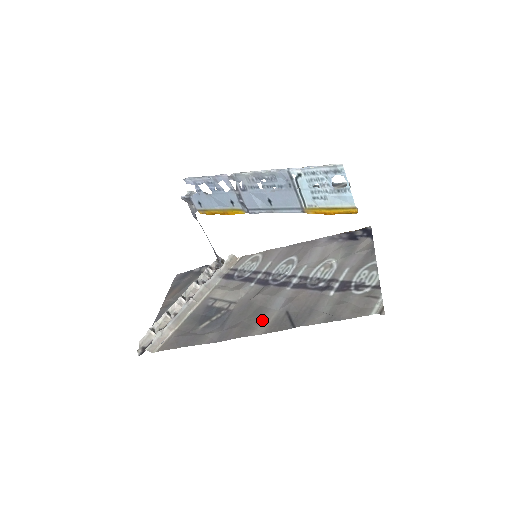
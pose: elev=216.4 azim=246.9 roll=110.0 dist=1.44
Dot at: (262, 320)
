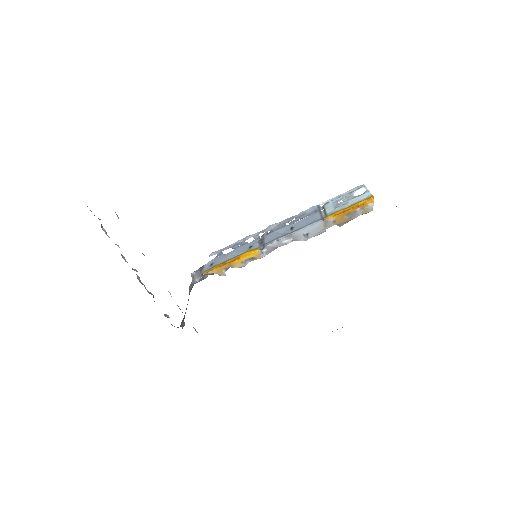
Dot at: occluded
